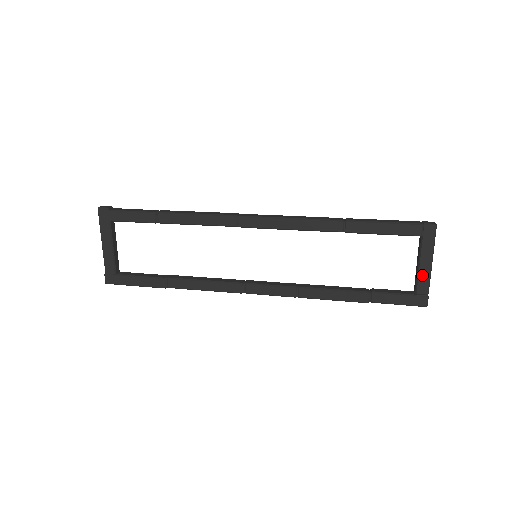
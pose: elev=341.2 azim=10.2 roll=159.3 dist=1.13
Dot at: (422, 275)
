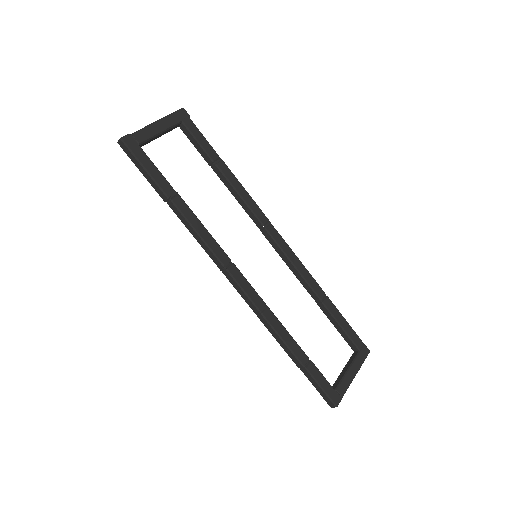
Dot at: (347, 378)
